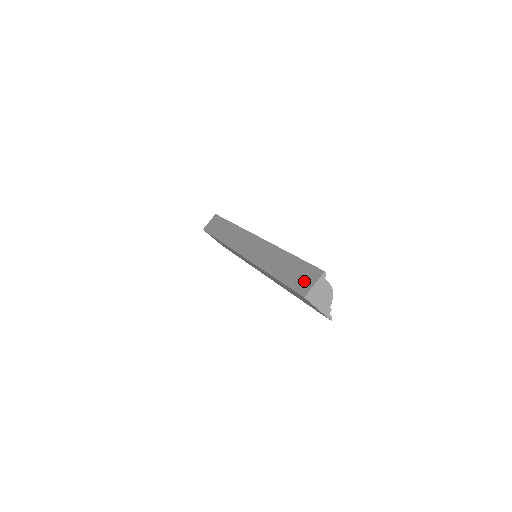
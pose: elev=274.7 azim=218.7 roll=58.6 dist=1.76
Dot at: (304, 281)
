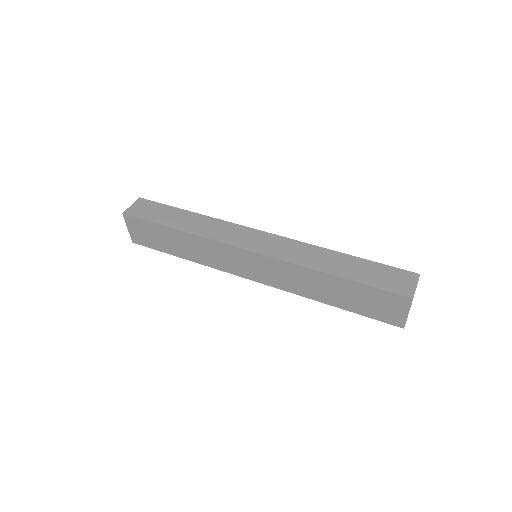
Dot at: (398, 282)
